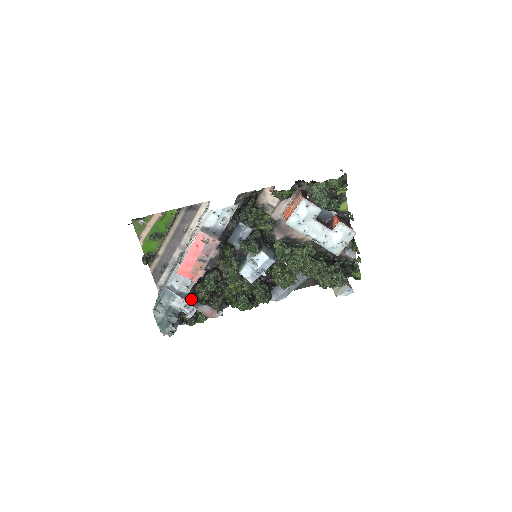
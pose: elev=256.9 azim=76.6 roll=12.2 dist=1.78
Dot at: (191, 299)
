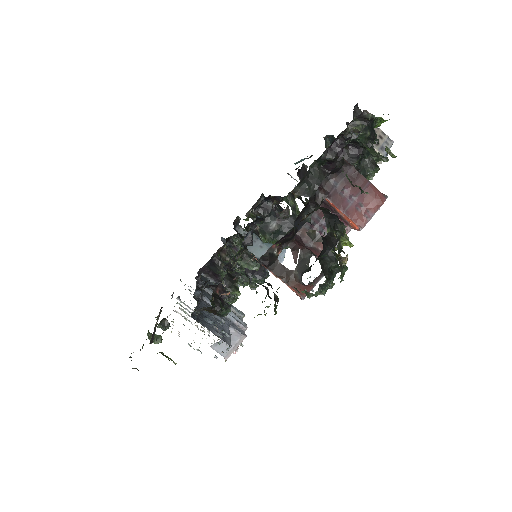
Dot at: occluded
